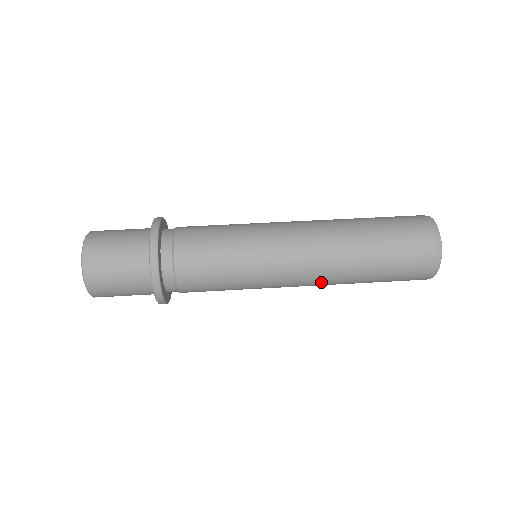
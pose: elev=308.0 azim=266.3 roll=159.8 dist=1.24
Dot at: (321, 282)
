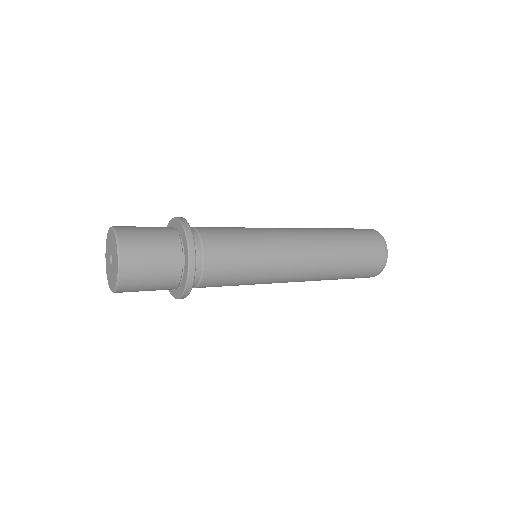
Dot at: (311, 237)
